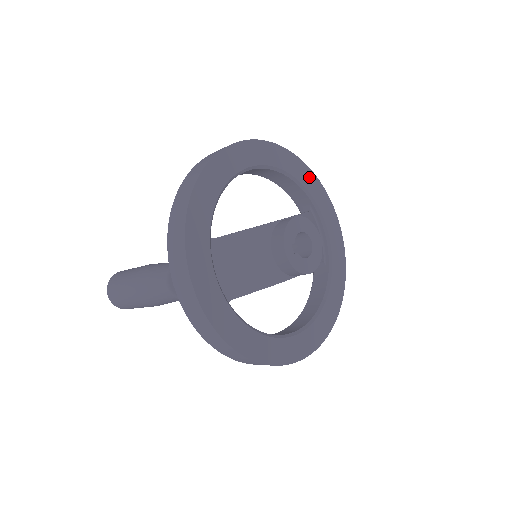
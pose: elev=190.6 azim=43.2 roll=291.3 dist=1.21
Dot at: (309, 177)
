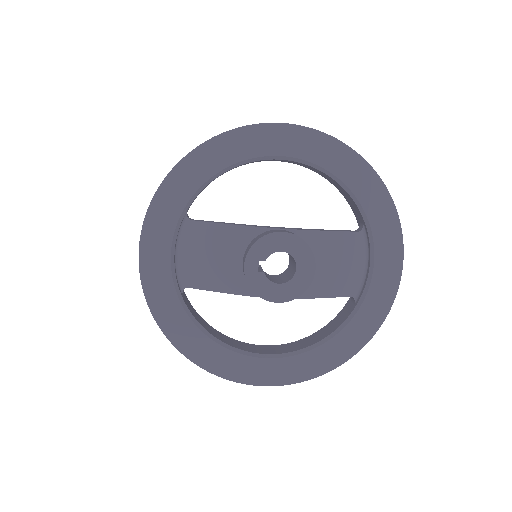
Dot at: (374, 190)
